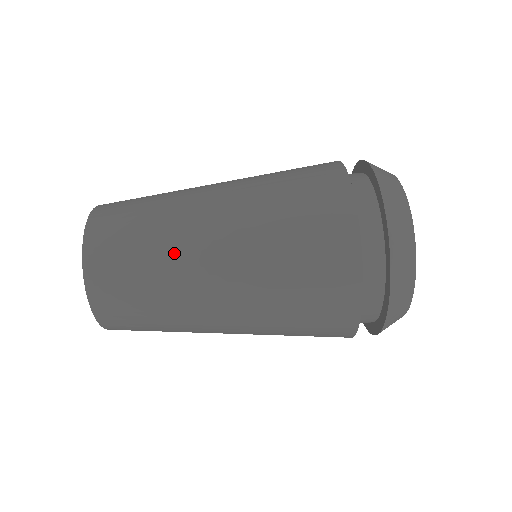
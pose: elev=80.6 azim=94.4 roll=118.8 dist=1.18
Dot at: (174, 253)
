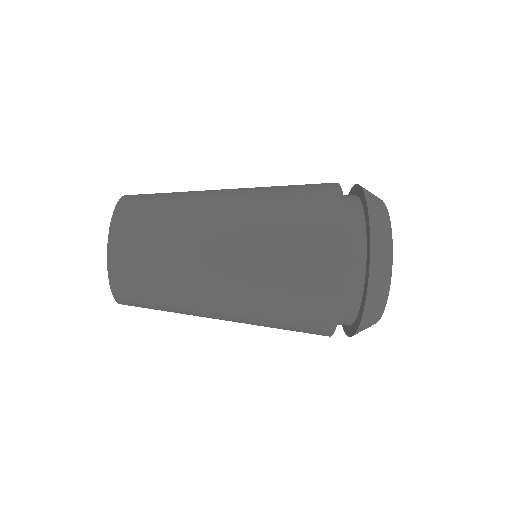
Dot at: (196, 194)
